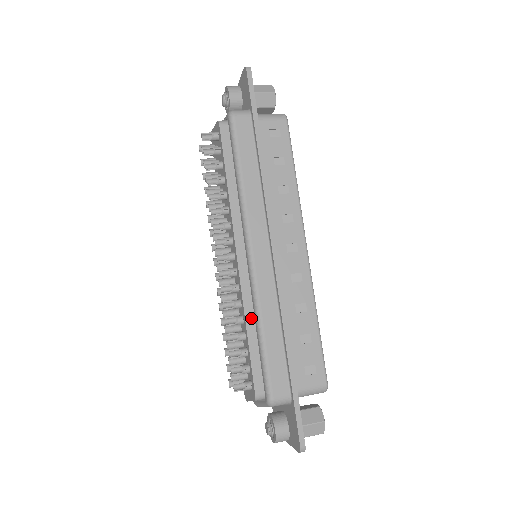
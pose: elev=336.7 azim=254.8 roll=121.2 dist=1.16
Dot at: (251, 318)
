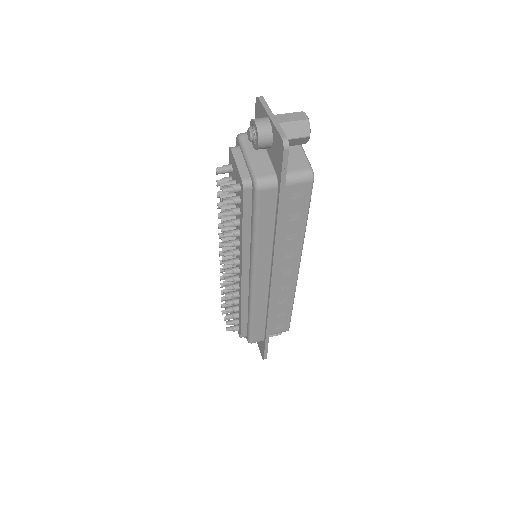
Dot at: (245, 307)
